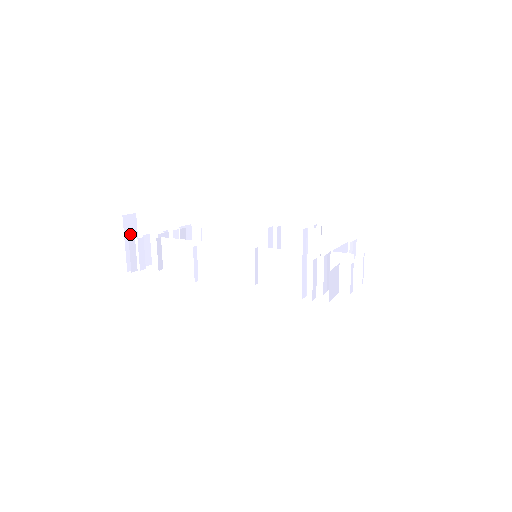
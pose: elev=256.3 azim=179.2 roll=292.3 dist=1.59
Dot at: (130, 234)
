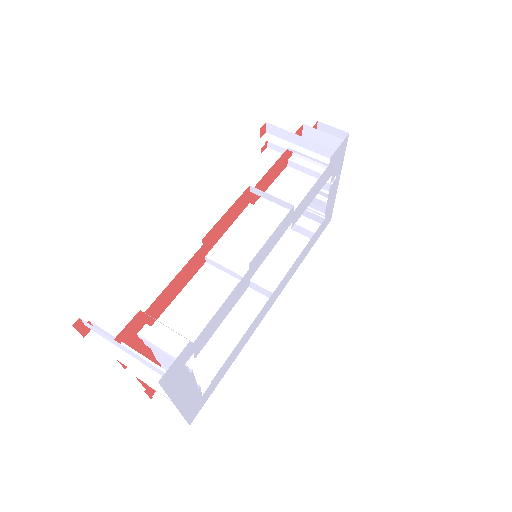
Dot at: occluded
